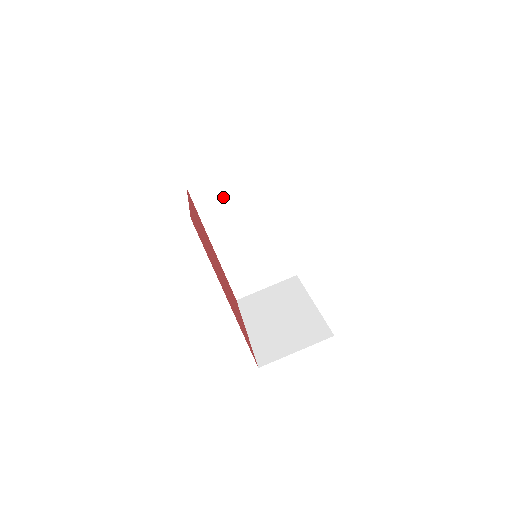
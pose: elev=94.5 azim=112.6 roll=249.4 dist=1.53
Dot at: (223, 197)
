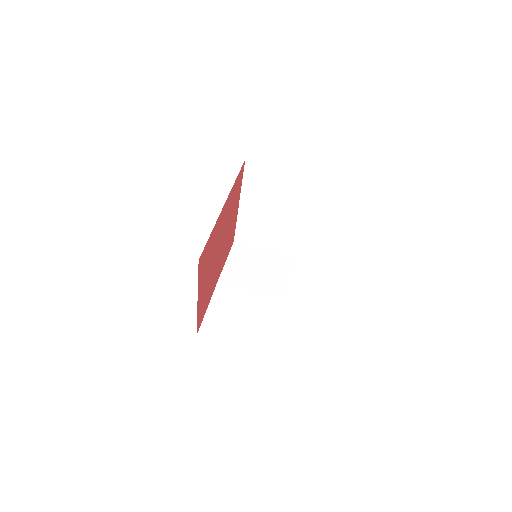
Dot at: (253, 261)
